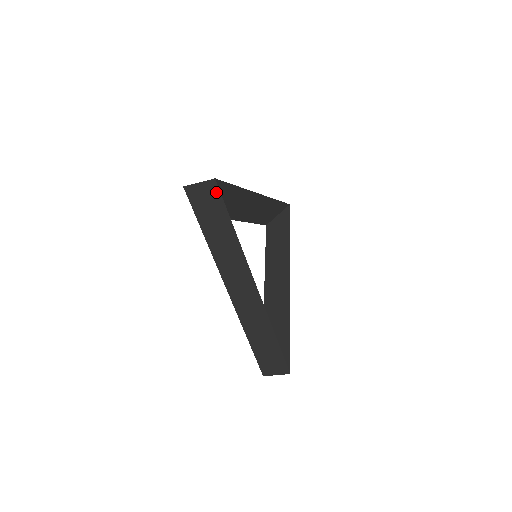
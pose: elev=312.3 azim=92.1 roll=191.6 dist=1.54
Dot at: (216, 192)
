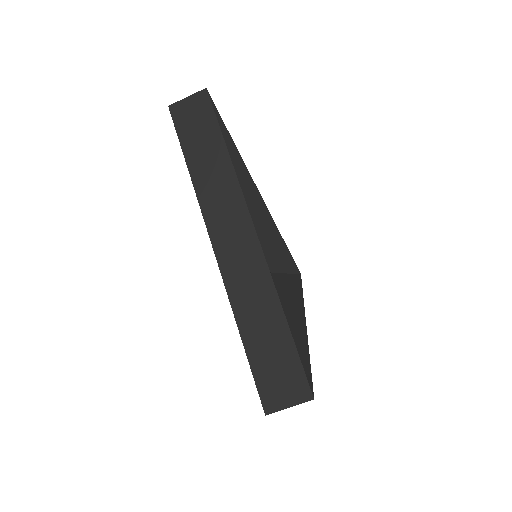
Dot at: (206, 104)
